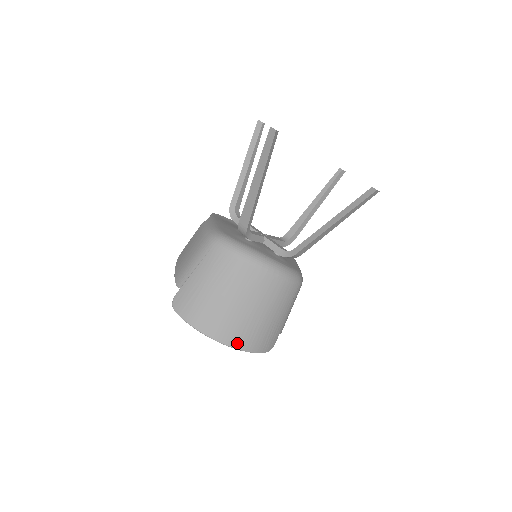
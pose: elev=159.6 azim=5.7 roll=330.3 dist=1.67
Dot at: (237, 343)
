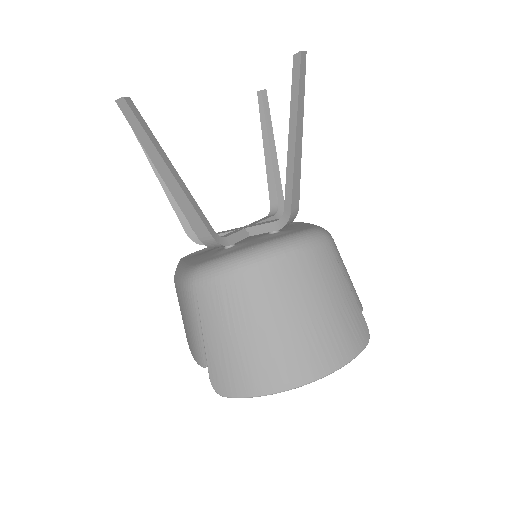
Dot at: (323, 367)
